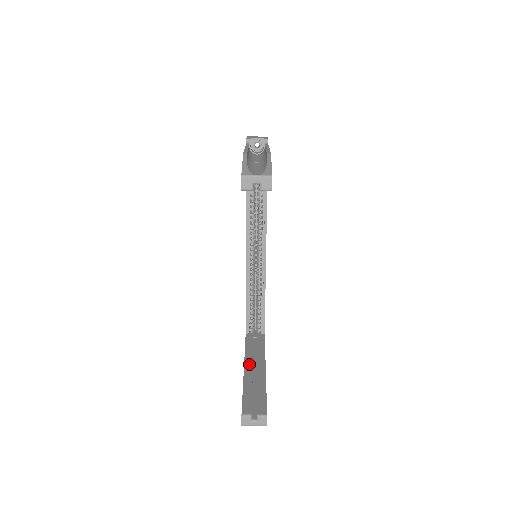
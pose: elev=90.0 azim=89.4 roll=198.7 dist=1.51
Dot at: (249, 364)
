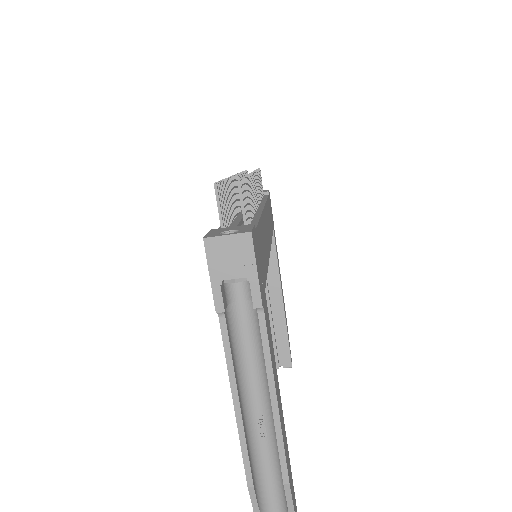
Dot at: occluded
